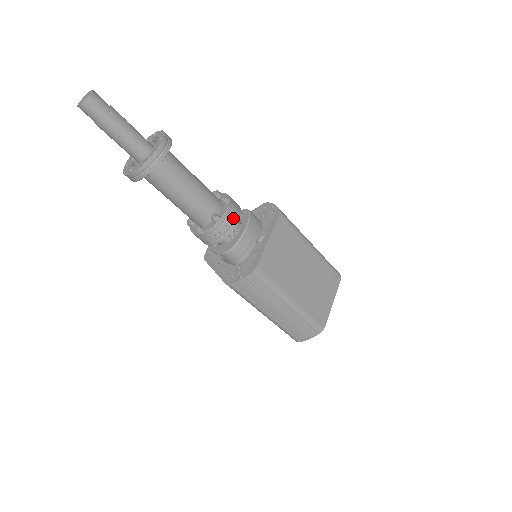
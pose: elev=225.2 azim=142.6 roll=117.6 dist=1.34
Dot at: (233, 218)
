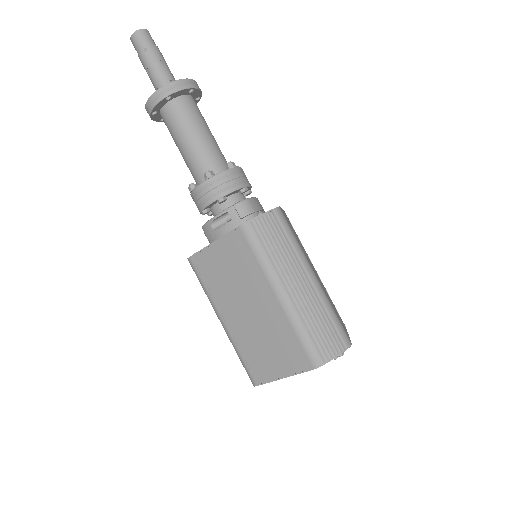
Dot at: occluded
